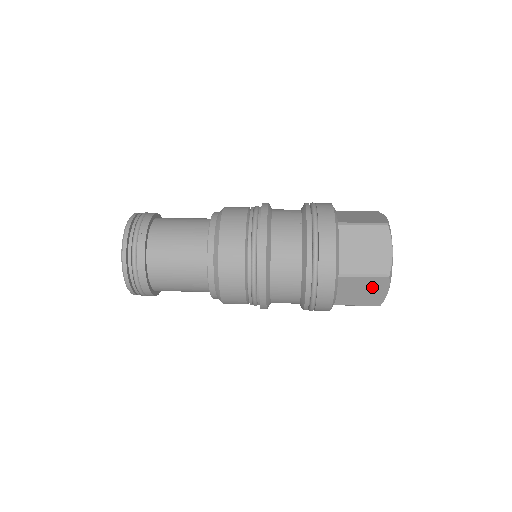
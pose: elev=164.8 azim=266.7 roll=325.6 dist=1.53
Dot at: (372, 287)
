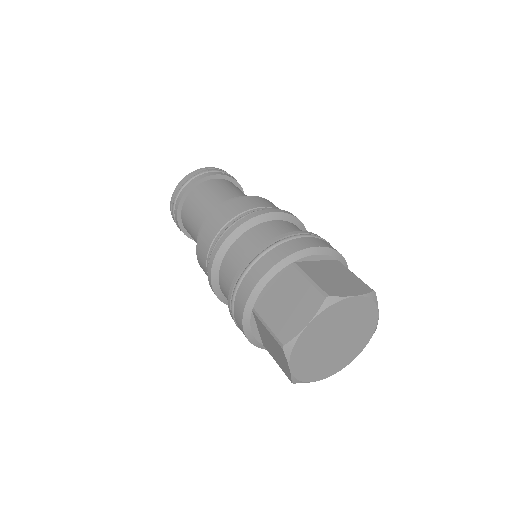
Dot at: (277, 349)
